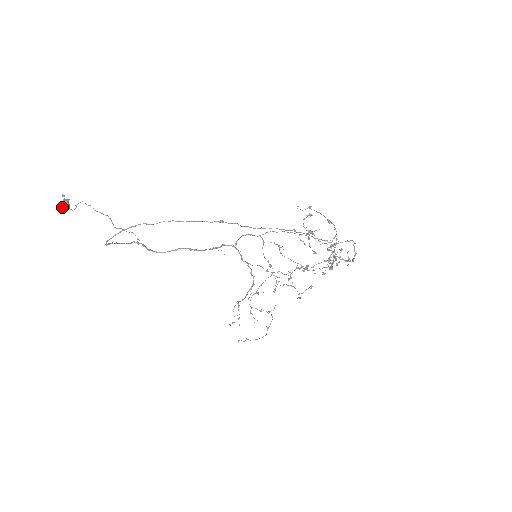
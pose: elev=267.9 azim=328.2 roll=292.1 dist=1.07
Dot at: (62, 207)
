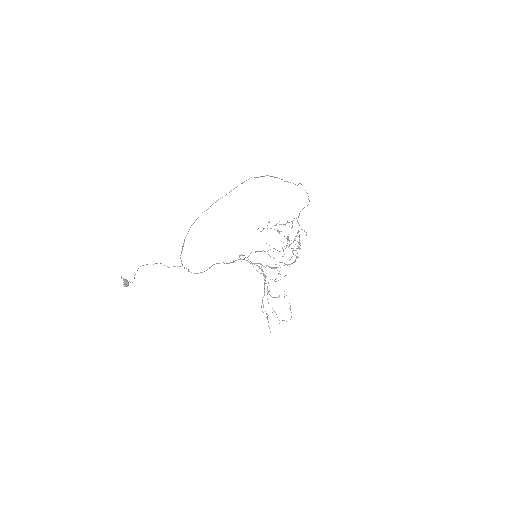
Dot at: (125, 283)
